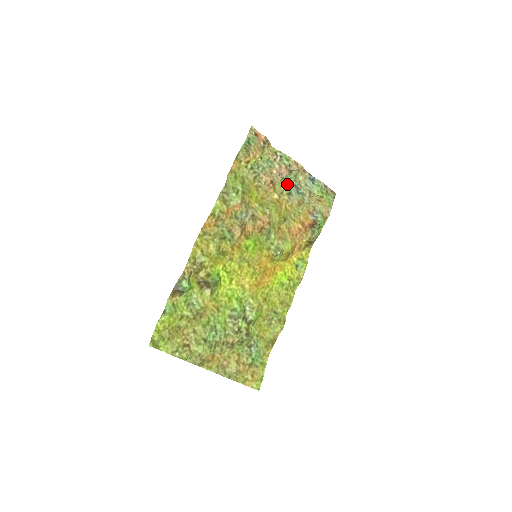
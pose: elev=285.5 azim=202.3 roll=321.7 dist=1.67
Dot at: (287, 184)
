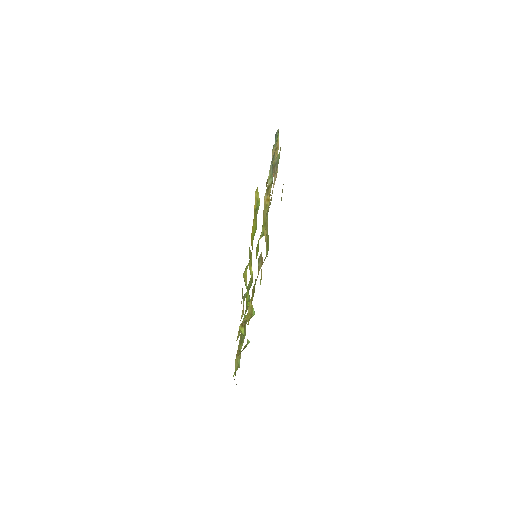
Dot at: (270, 174)
